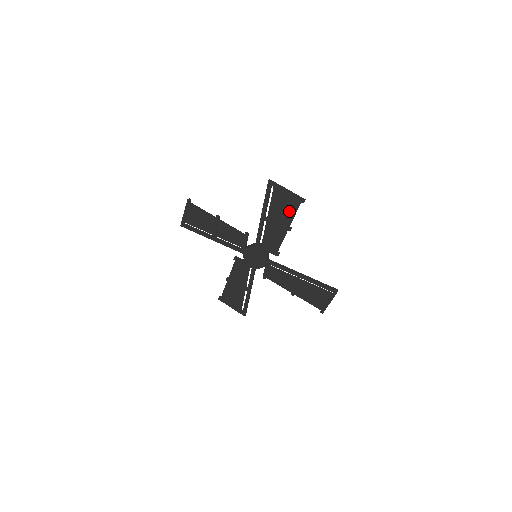
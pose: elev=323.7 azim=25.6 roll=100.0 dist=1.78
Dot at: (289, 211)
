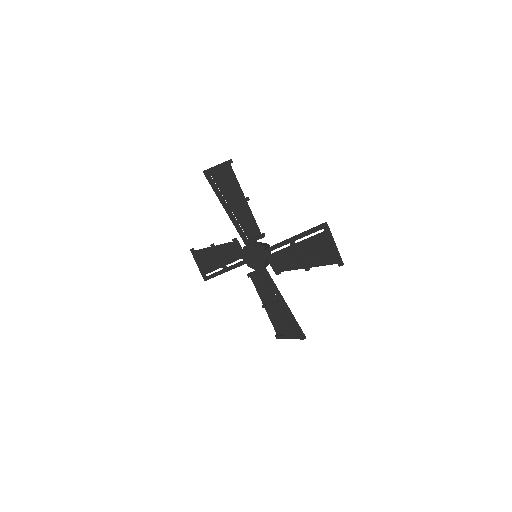
Dot at: (320, 258)
